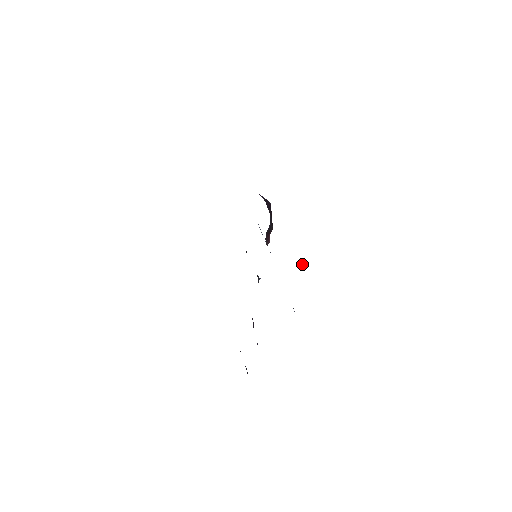
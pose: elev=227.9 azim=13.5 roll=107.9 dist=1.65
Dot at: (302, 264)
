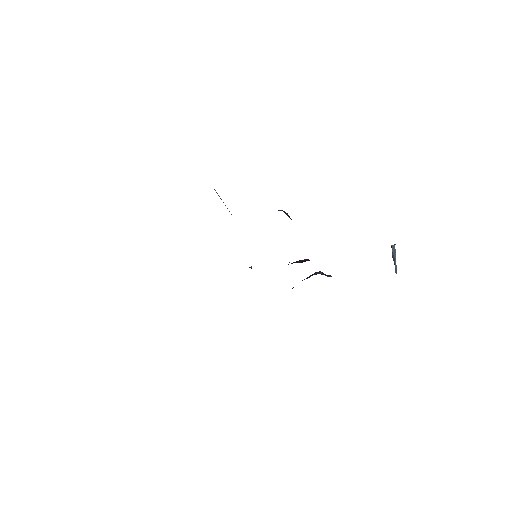
Dot at: occluded
